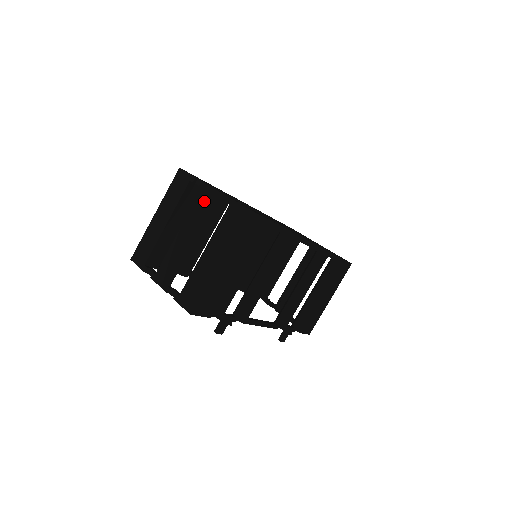
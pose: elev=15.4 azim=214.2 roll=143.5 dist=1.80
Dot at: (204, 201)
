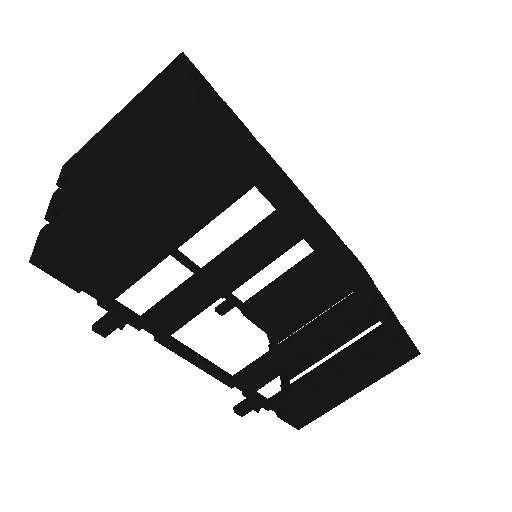
Dot at: (168, 94)
